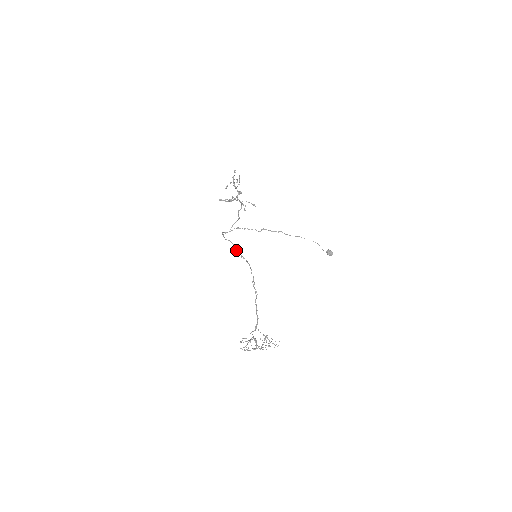
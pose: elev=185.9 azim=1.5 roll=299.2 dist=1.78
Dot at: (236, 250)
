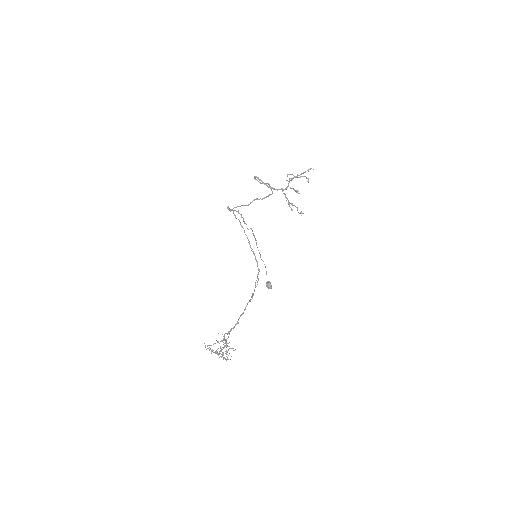
Dot at: occluded
